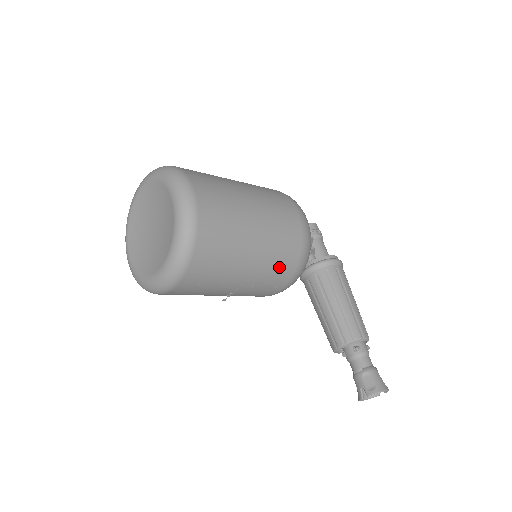
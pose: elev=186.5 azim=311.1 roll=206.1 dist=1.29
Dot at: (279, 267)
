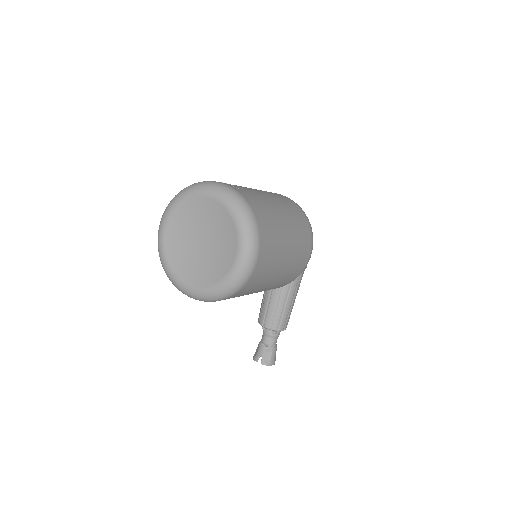
Dot at: occluded
